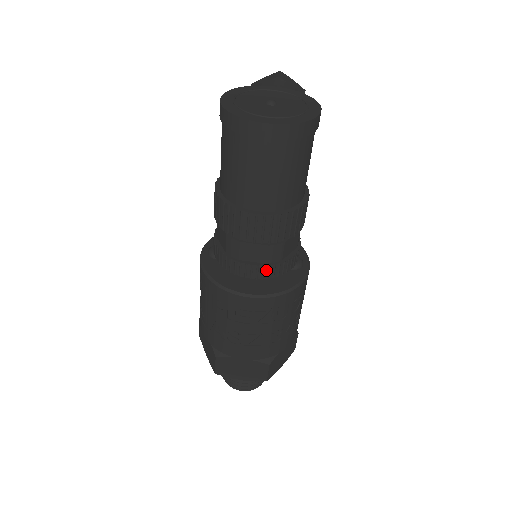
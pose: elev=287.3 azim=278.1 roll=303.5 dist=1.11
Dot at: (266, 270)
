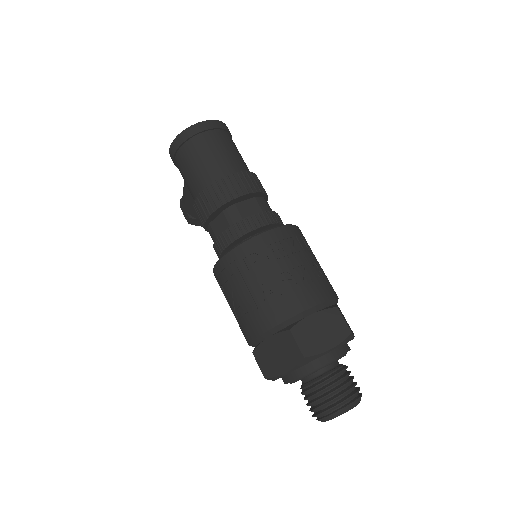
Dot at: (266, 216)
